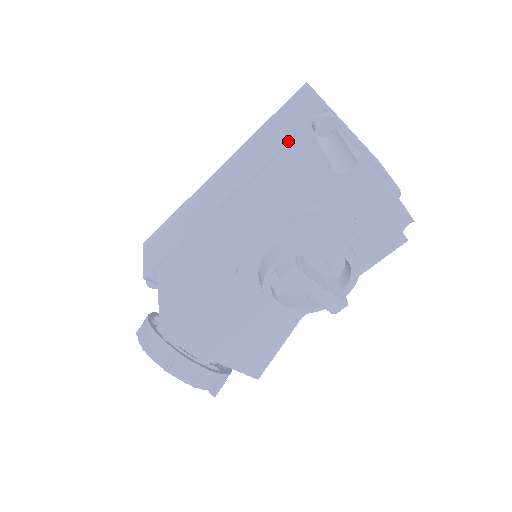
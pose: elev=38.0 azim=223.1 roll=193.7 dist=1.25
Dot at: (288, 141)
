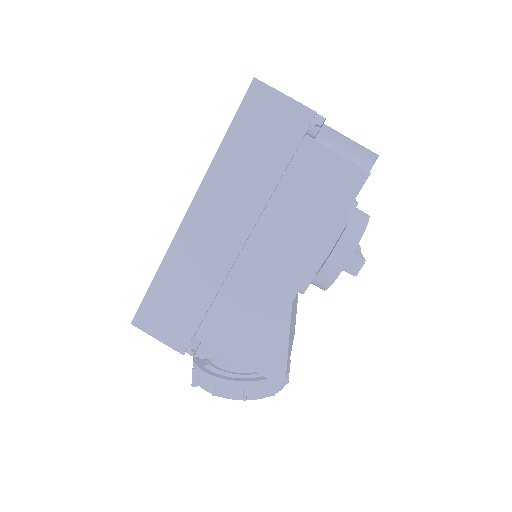
Dot at: (292, 158)
